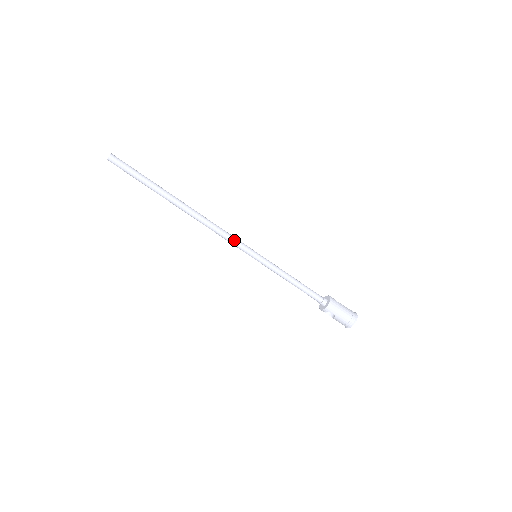
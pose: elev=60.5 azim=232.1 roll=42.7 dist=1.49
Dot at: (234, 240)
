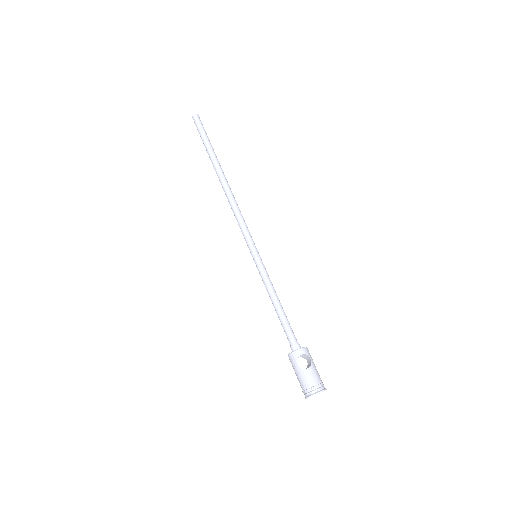
Dot at: occluded
